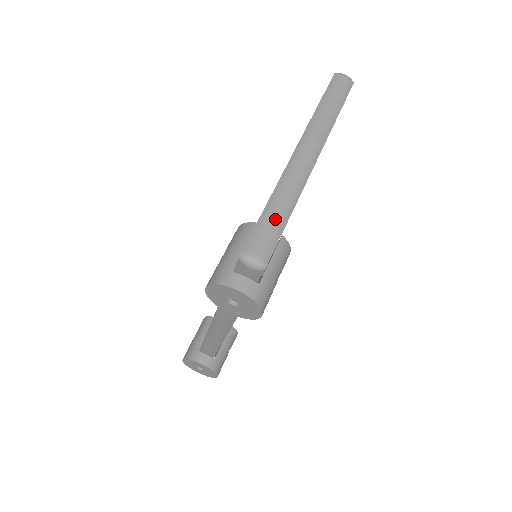
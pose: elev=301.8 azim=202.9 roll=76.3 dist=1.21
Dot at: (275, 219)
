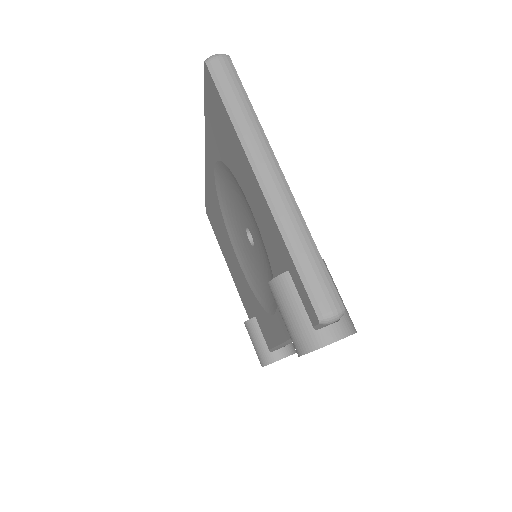
Dot at: (312, 264)
